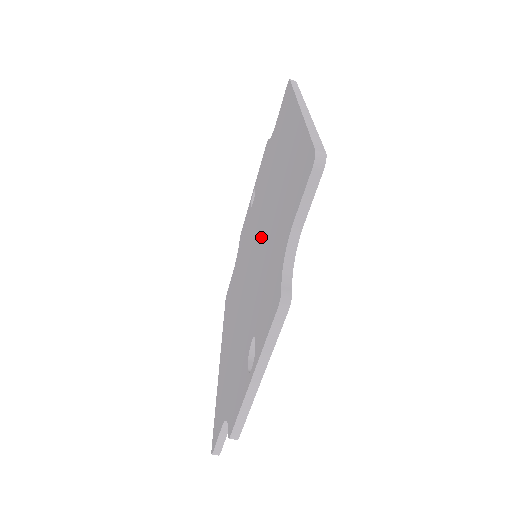
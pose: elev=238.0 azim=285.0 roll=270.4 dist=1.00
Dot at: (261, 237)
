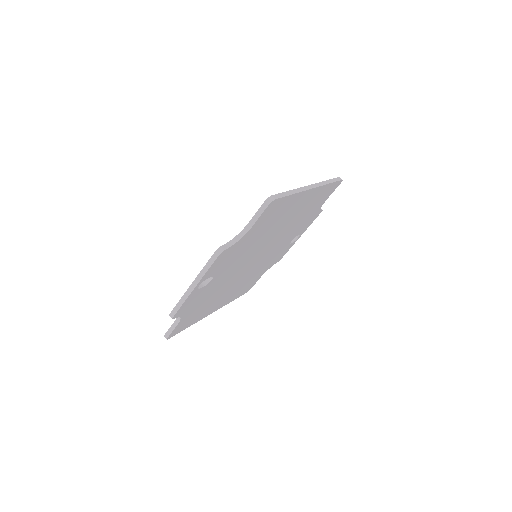
Dot at: occluded
